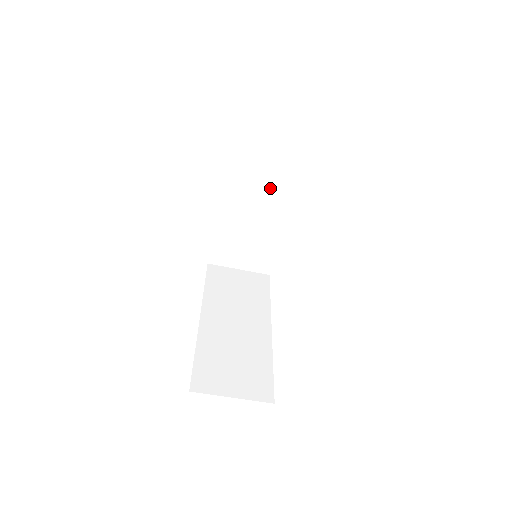
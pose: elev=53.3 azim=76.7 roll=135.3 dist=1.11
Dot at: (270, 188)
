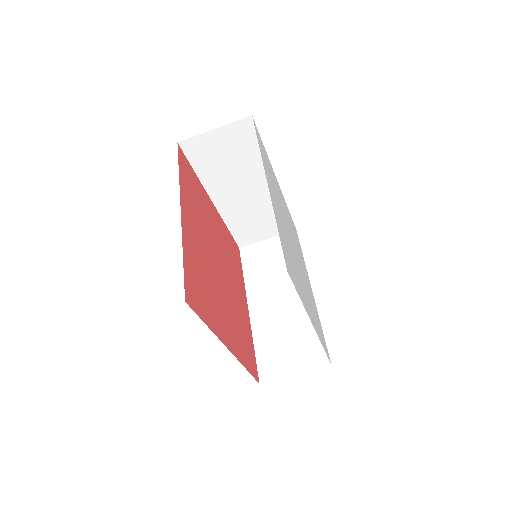
Dot at: (245, 173)
